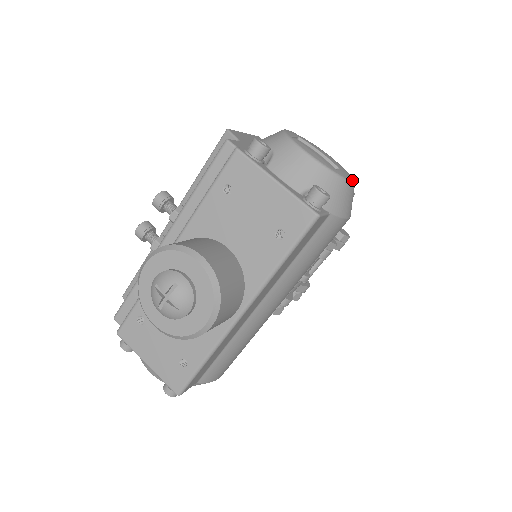
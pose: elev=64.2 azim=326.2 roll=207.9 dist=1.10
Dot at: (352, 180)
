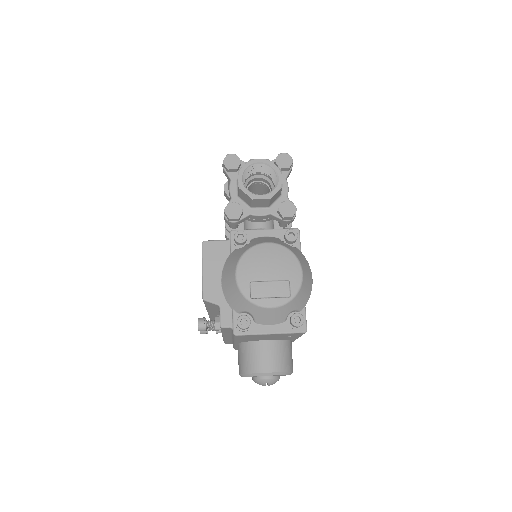
Dot at: (301, 274)
